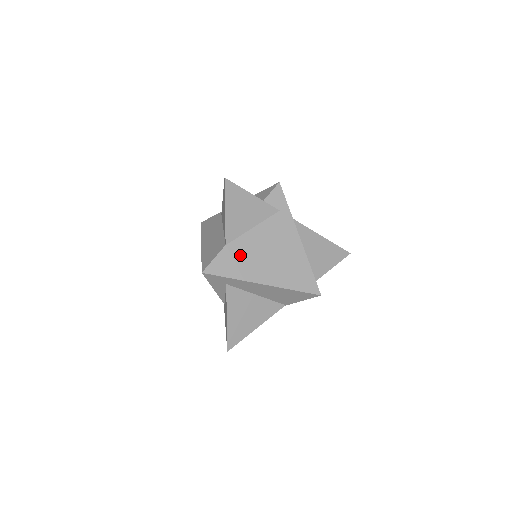
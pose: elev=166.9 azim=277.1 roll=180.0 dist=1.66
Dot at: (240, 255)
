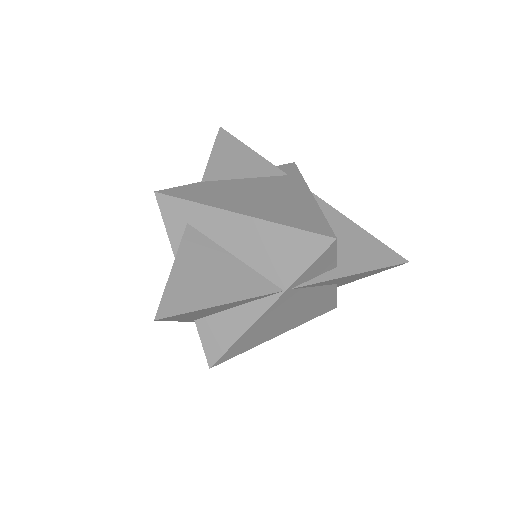
Dot at: (217, 190)
